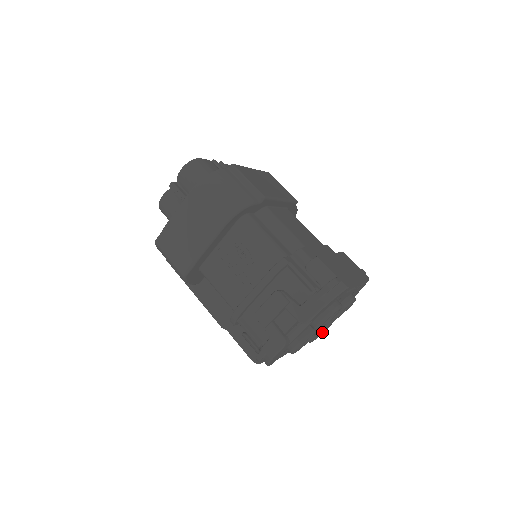
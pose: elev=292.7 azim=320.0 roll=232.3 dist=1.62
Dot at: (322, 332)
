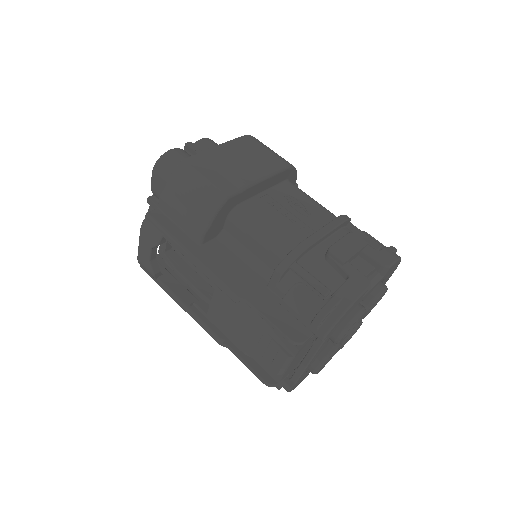
Dot at: occluded
